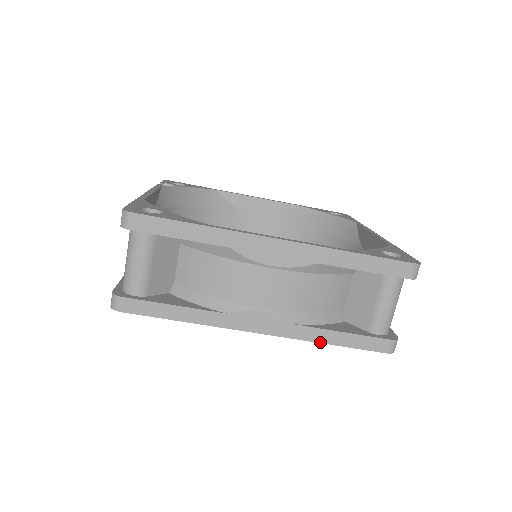
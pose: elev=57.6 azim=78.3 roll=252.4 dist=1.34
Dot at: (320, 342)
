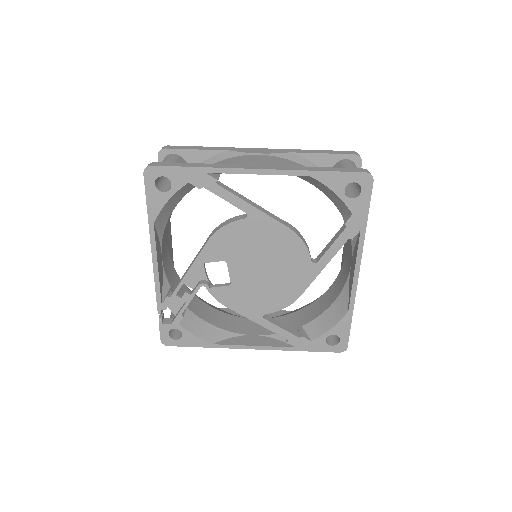
Dot at: (309, 170)
